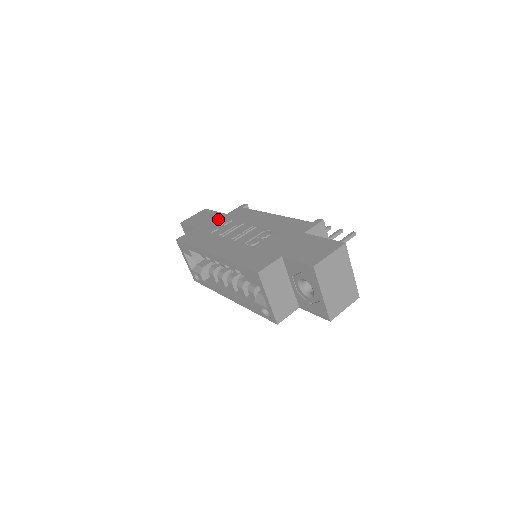
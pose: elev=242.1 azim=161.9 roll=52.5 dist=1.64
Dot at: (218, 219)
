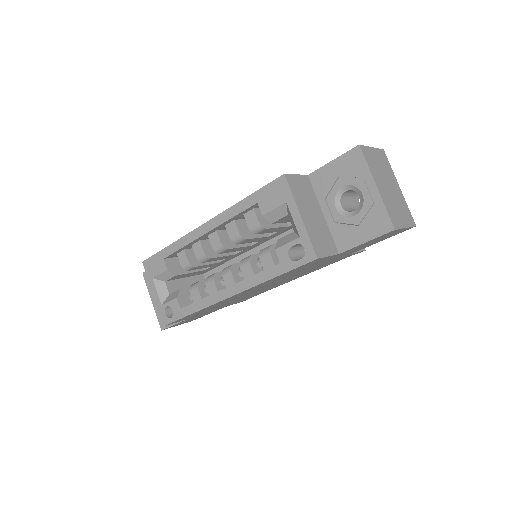
Dot at: occluded
